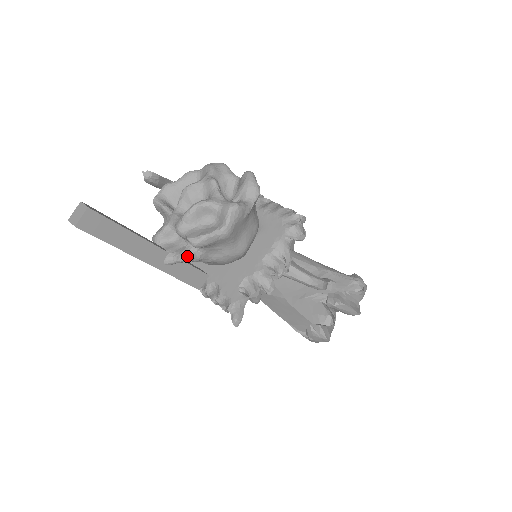
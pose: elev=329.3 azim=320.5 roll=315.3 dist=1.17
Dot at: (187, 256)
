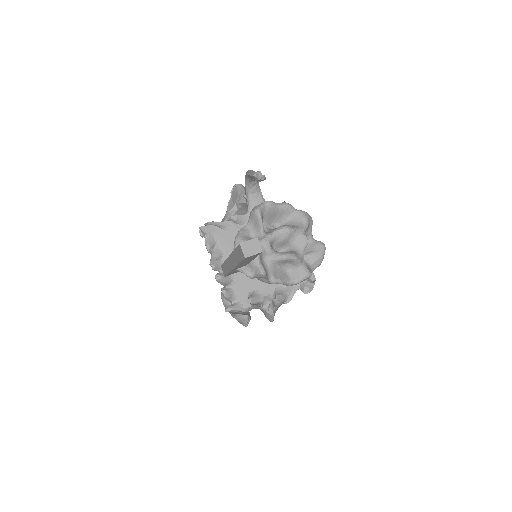
Dot at: (255, 277)
